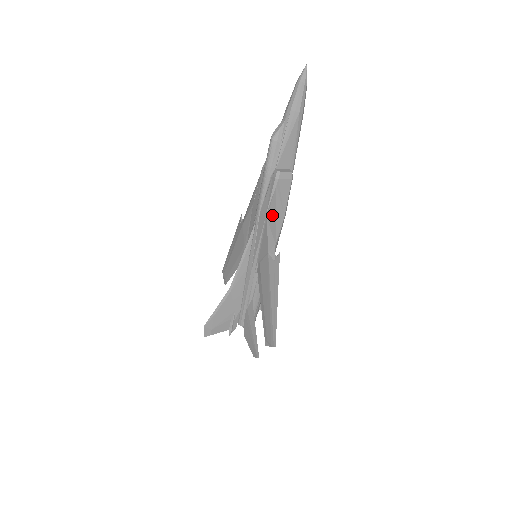
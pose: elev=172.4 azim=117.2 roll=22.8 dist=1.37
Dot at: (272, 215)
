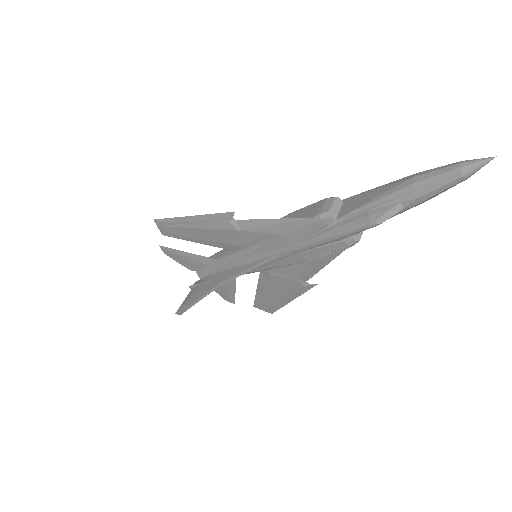
Dot at: (321, 263)
